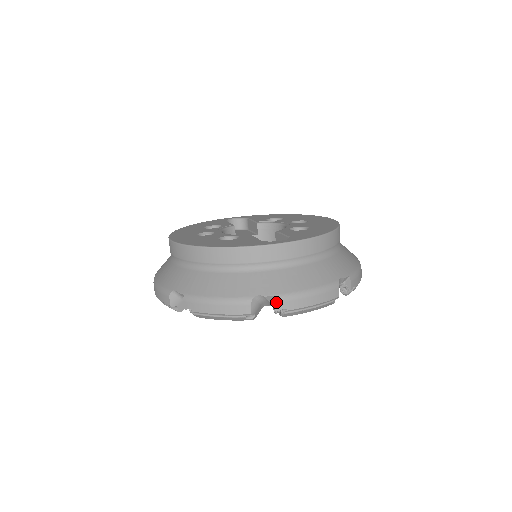
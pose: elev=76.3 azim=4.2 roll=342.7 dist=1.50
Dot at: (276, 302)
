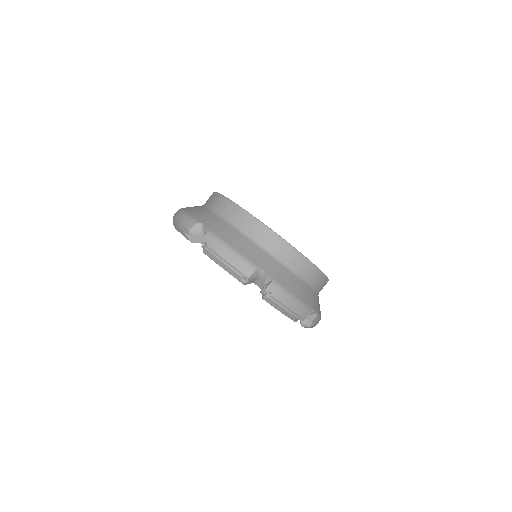
Dot at: (316, 318)
